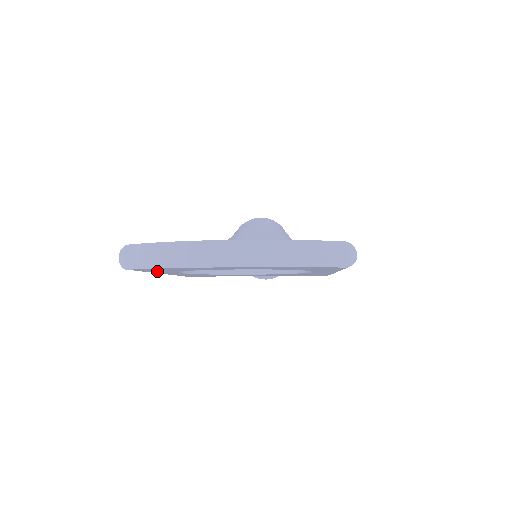
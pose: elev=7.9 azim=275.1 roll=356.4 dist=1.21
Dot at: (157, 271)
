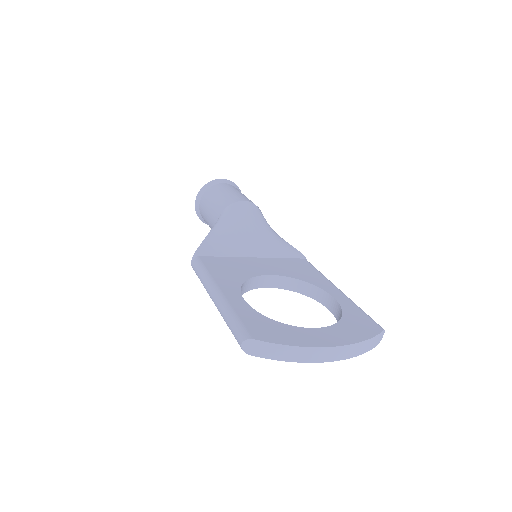
Dot at: occluded
